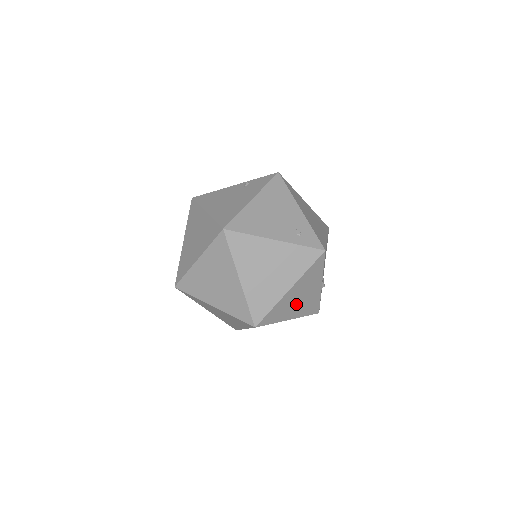
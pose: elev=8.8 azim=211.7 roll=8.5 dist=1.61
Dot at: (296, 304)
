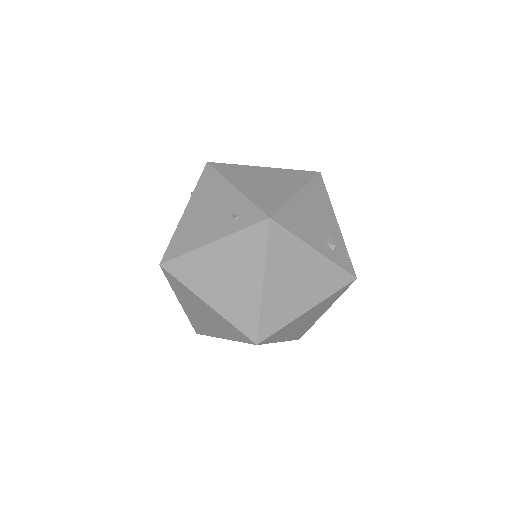
Dot at: (298, 291)
